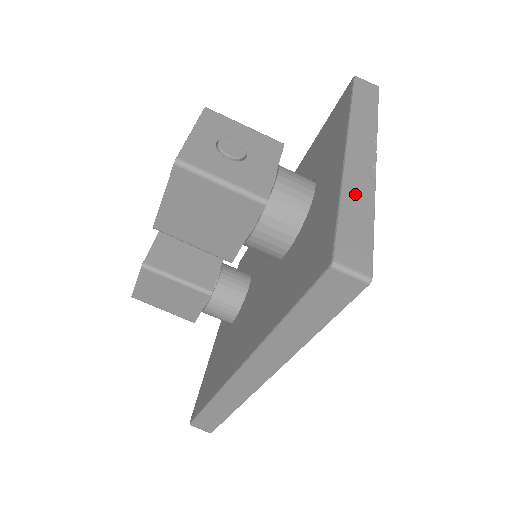
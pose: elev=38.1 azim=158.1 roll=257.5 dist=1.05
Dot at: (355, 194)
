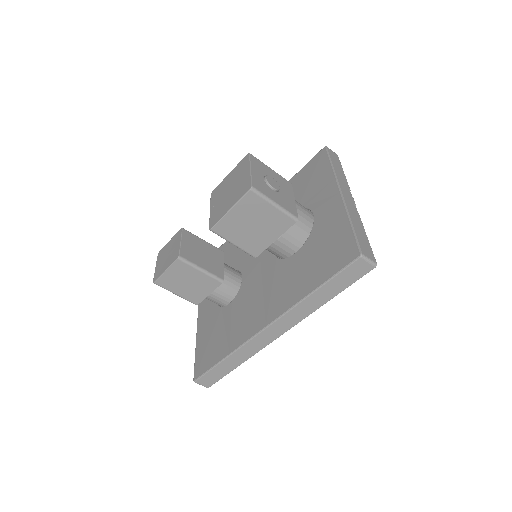
Dot at: (355, 220)
